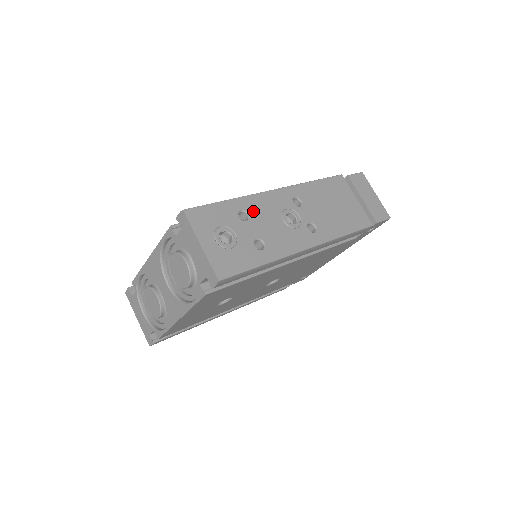
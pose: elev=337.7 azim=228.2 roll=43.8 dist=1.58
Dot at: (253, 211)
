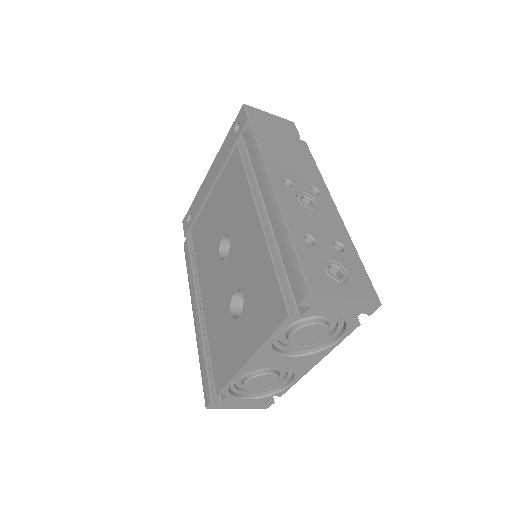
Dot at: (303, 228)
